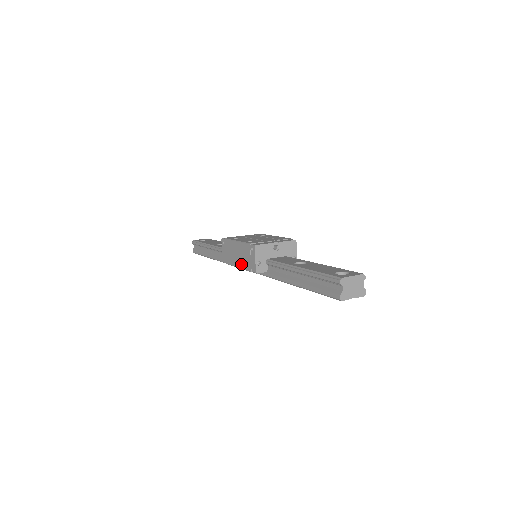
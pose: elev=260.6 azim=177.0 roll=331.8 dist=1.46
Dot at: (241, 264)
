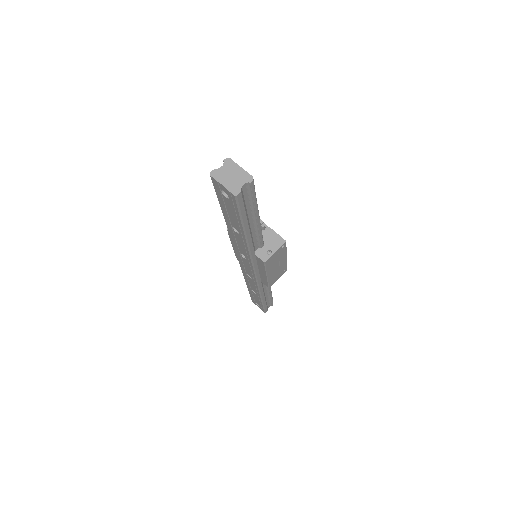
Dot at: occluded
